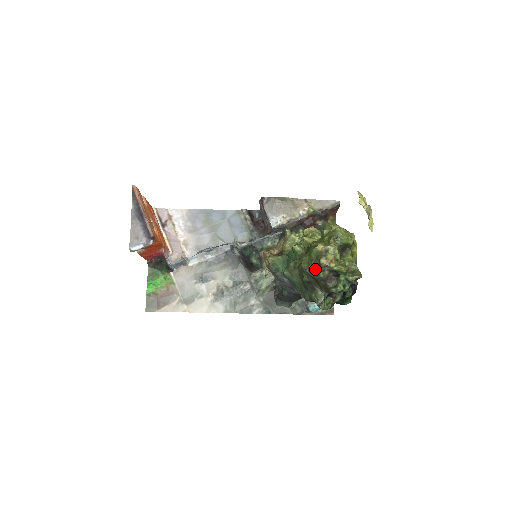
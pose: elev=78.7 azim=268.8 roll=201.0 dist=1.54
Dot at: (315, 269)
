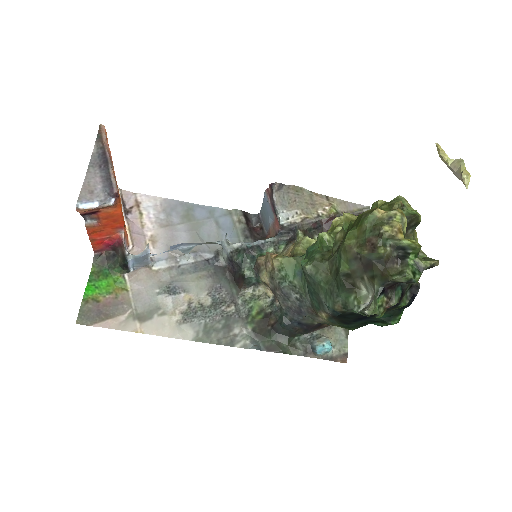
Dot at: (371, 243)
